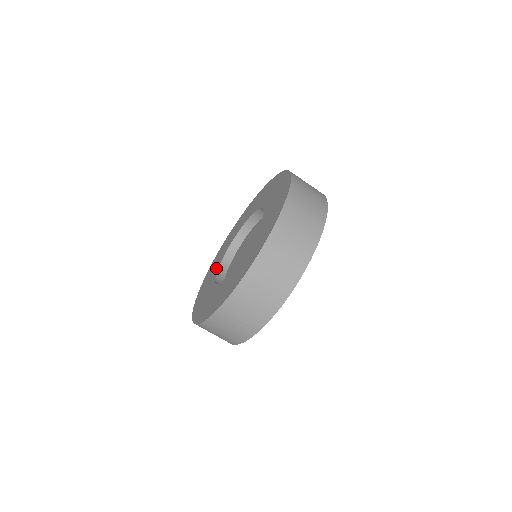
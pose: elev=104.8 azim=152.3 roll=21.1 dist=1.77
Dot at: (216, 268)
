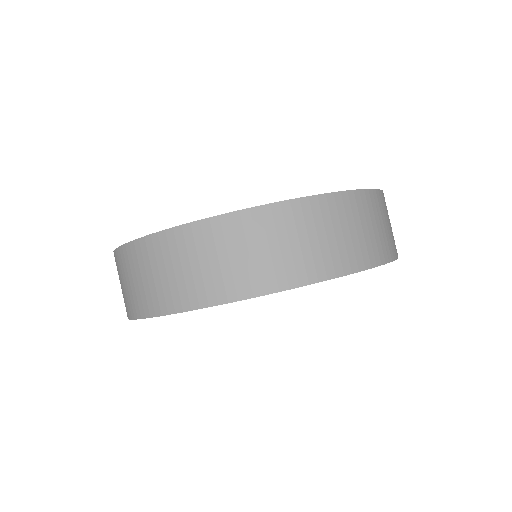
Dot at: occluded
